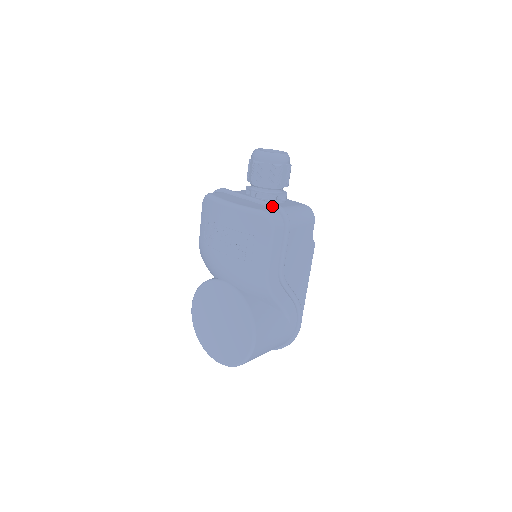
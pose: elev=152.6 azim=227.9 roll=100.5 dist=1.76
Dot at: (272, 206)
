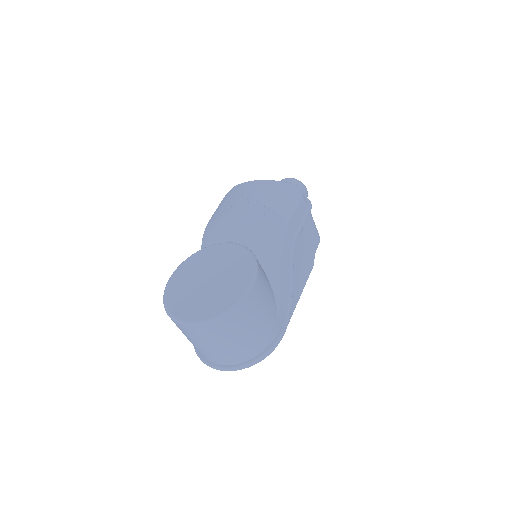
Dot at: occluded
